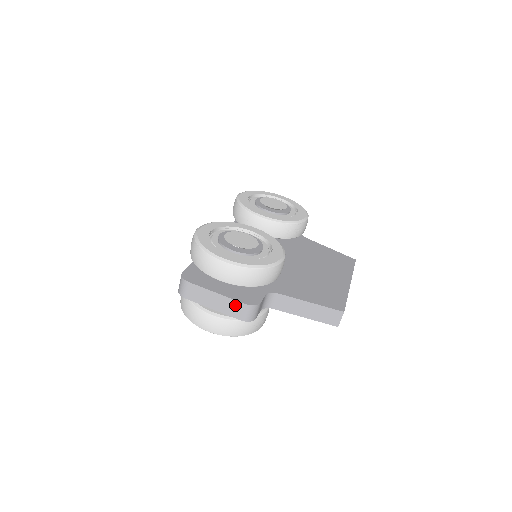
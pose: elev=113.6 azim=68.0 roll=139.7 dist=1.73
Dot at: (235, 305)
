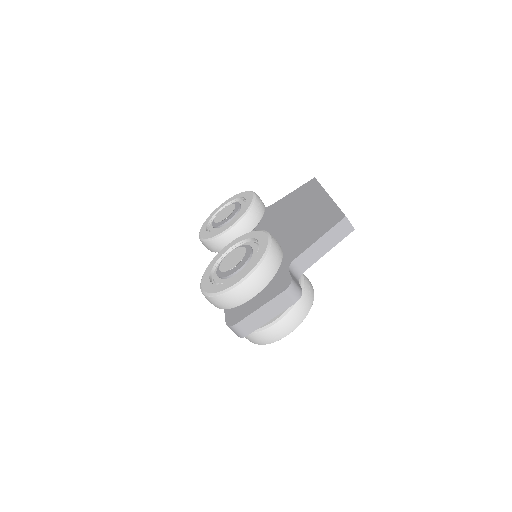
Dot at: (279, 300)
